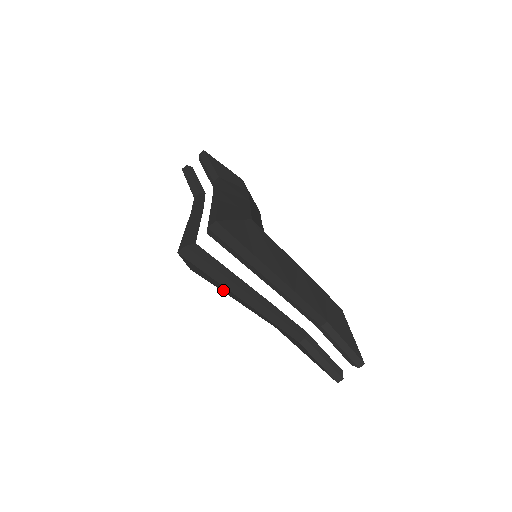
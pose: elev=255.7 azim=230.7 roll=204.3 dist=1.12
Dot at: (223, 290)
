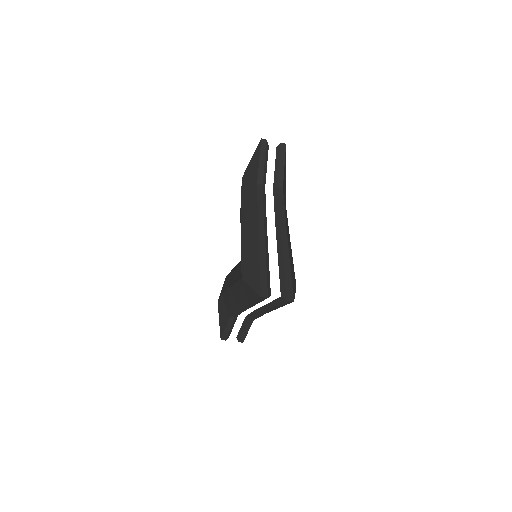
Dot at: (240, 292)
